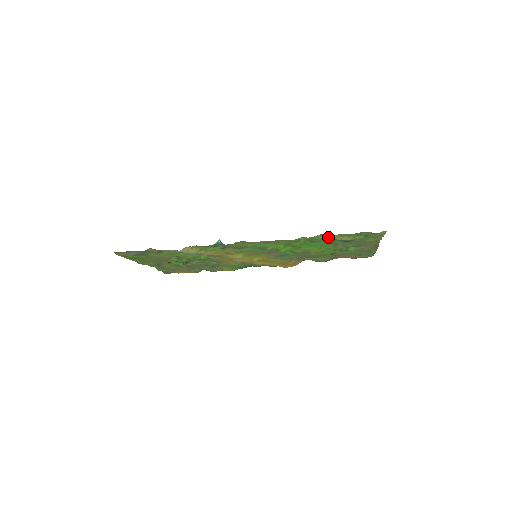
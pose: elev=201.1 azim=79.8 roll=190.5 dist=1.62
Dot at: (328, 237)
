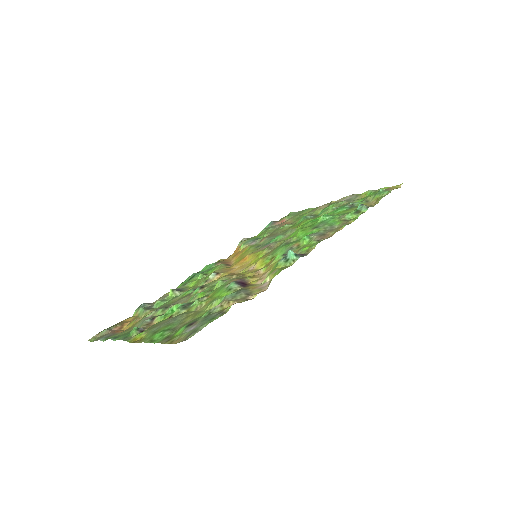
Dot at: (373, 205)
